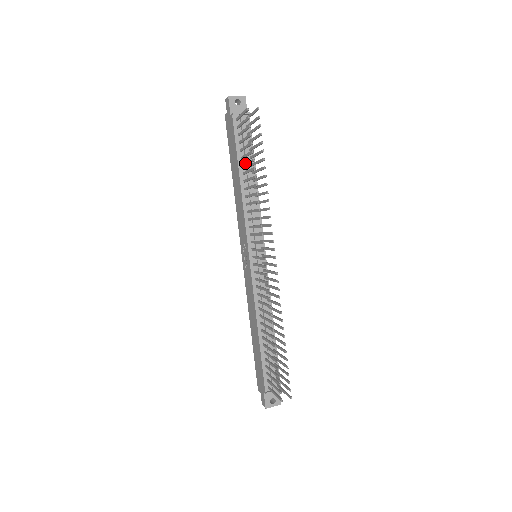
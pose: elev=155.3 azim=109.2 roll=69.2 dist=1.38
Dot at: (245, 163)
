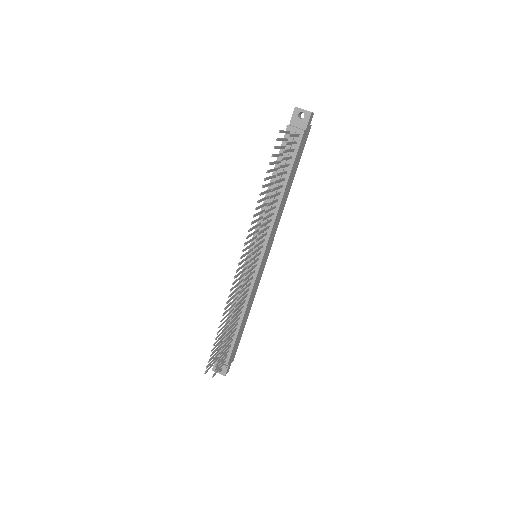
Dot at: (272, 176)
